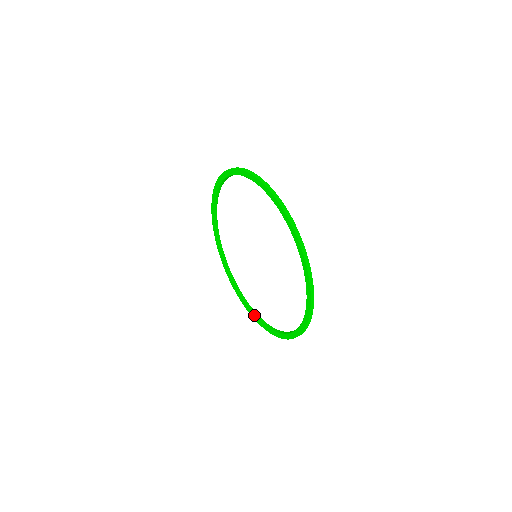
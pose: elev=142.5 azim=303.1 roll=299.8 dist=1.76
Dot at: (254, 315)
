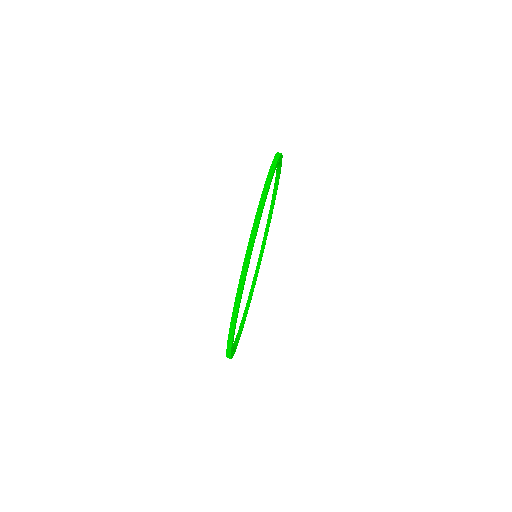
Dot at: (236, 336)
